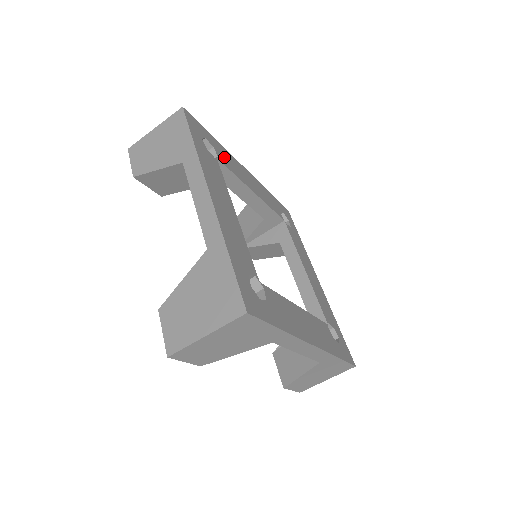
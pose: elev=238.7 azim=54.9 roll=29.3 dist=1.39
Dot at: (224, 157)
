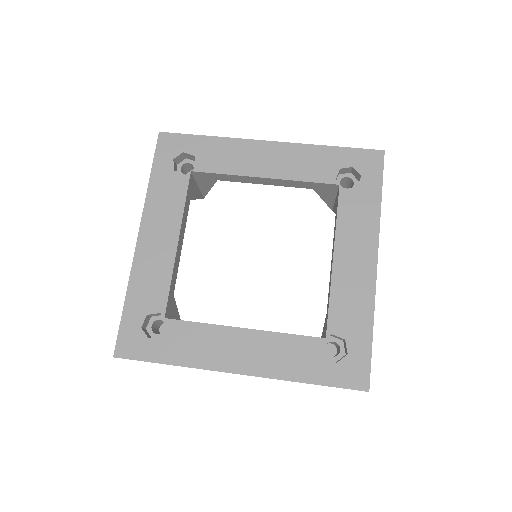
Dot at: (214, 157)
